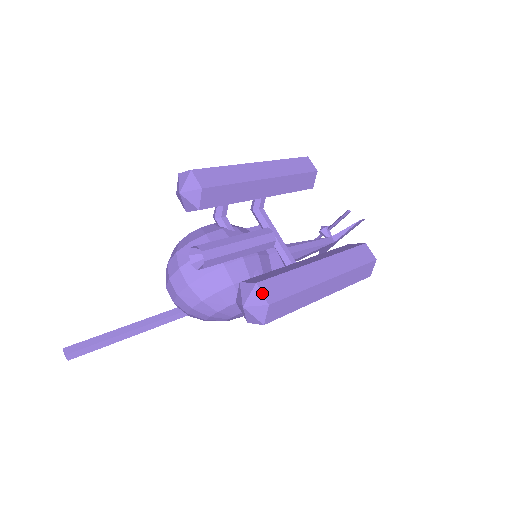
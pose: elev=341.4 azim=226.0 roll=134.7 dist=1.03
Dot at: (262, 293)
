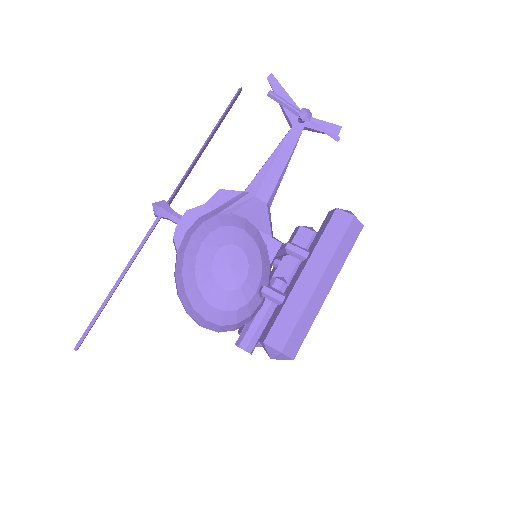
Dot at: occluded
